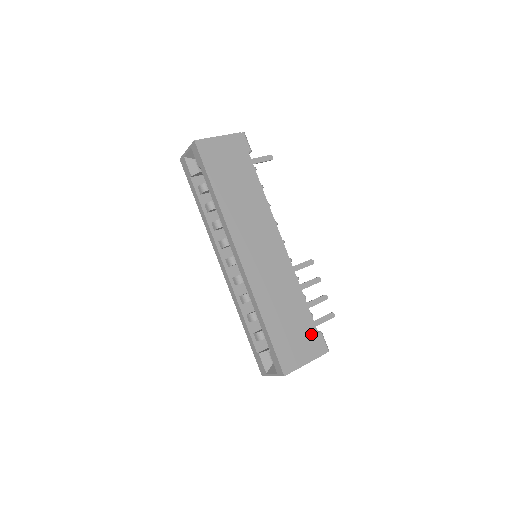
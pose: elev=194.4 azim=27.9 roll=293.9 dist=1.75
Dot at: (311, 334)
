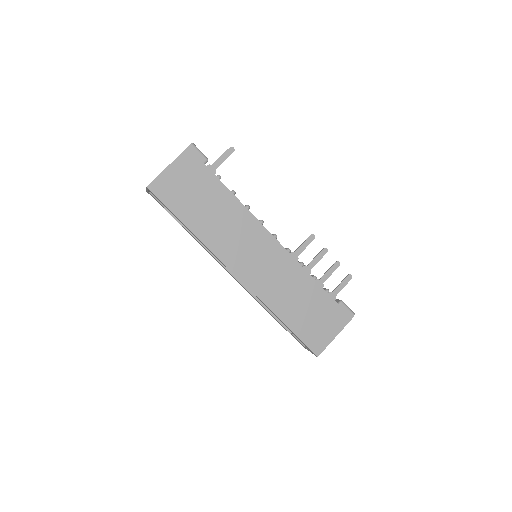
Dot at: (332, 309)
